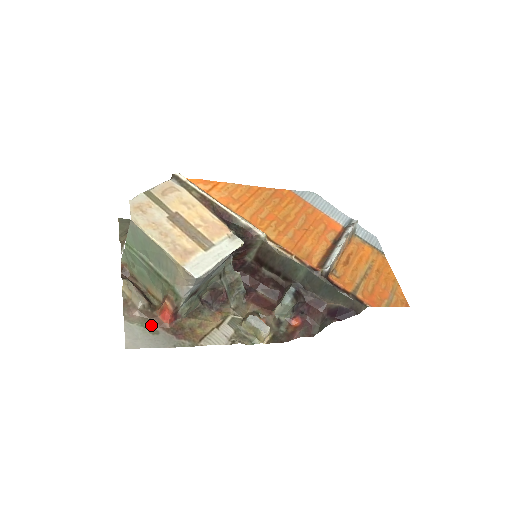
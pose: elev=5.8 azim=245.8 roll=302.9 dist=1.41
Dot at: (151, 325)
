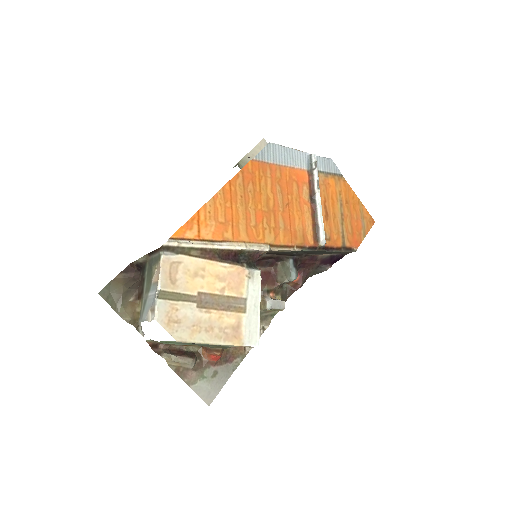
Dot at: (208, 371)
